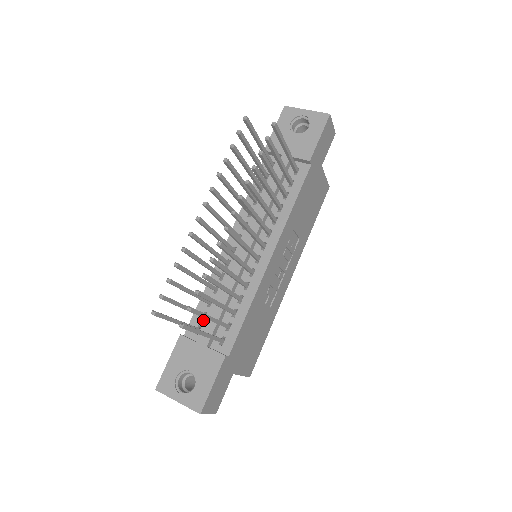
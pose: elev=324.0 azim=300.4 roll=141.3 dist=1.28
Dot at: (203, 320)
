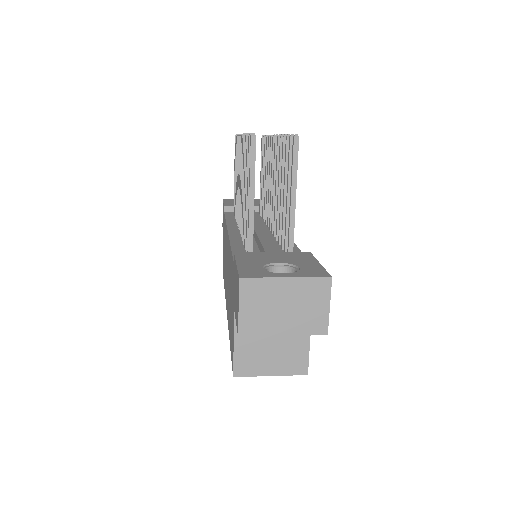
Dot at: occluded
